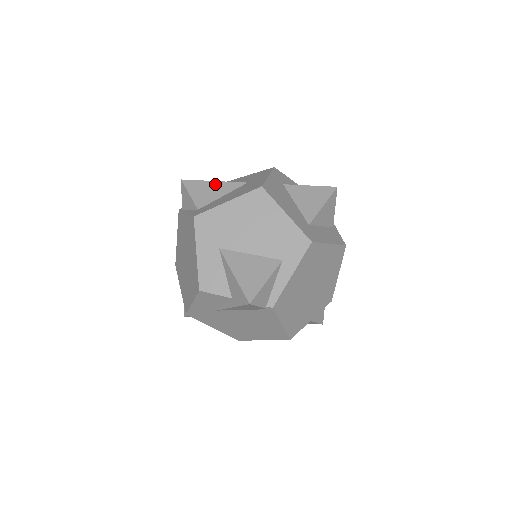
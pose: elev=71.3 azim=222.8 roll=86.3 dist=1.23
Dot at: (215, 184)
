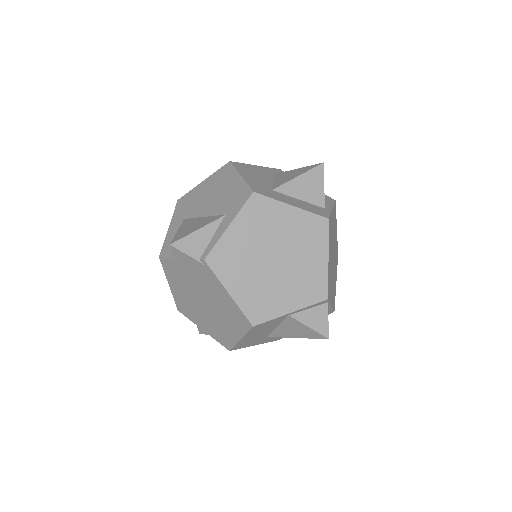
Dot at: occluded
